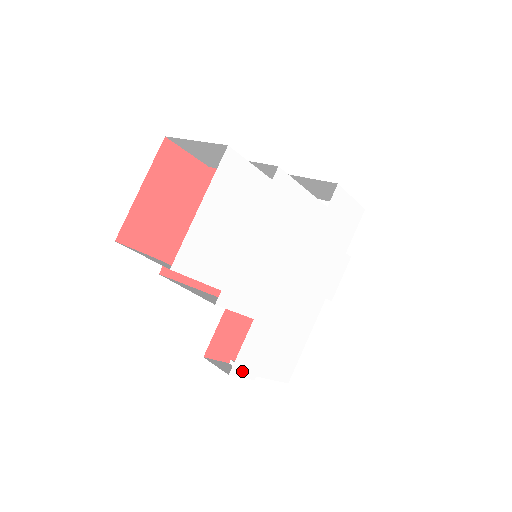
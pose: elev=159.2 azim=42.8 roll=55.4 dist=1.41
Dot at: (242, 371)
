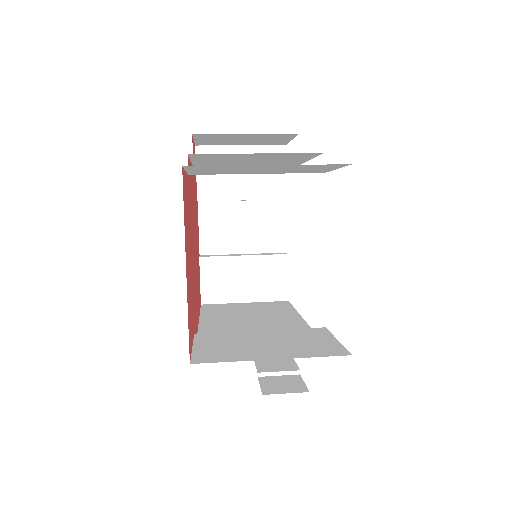
Dot at: occluded
